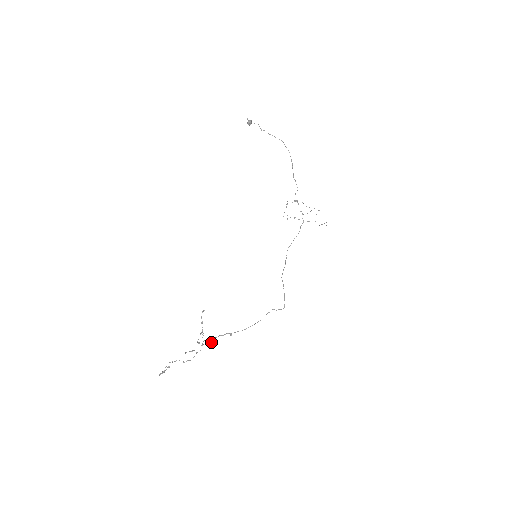
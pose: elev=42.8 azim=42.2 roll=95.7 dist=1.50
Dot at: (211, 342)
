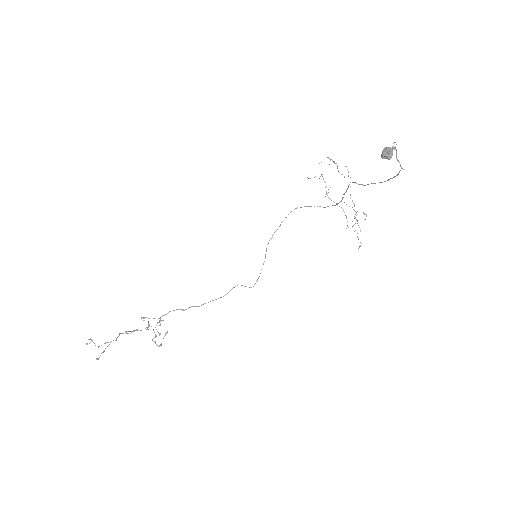
Dot at: occluded
